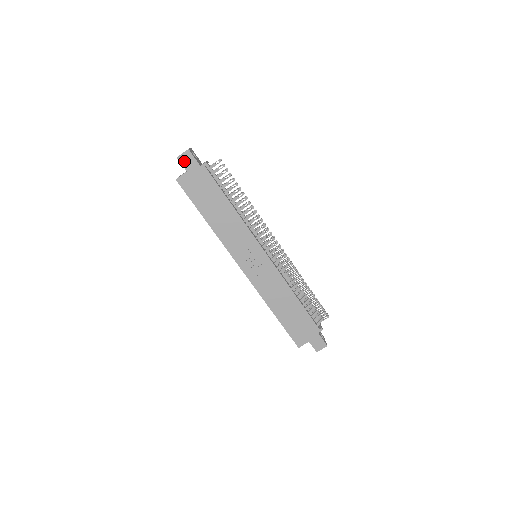
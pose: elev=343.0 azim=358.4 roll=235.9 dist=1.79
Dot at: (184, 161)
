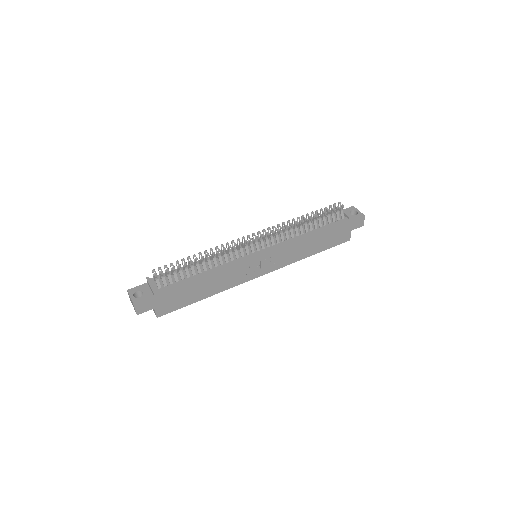
Dot at: (143, 310)
